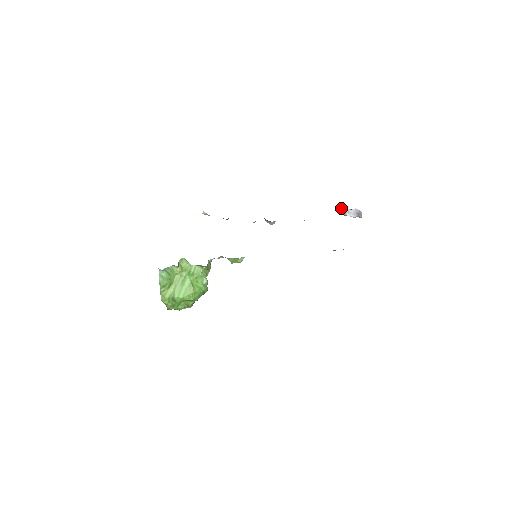
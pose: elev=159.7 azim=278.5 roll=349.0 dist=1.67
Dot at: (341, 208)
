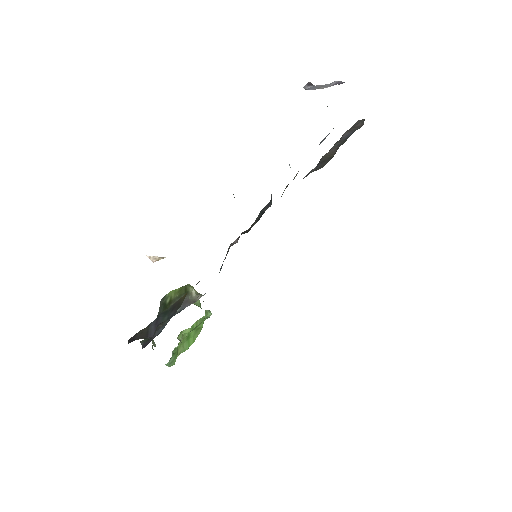
Dot at: (312, 87)
